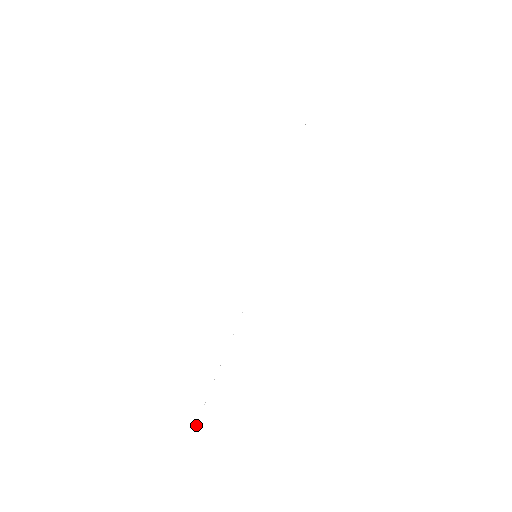
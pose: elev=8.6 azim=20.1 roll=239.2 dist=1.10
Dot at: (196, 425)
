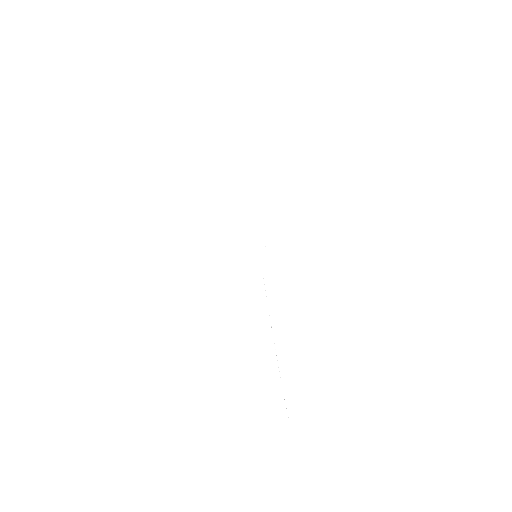
Dot at: occluded
